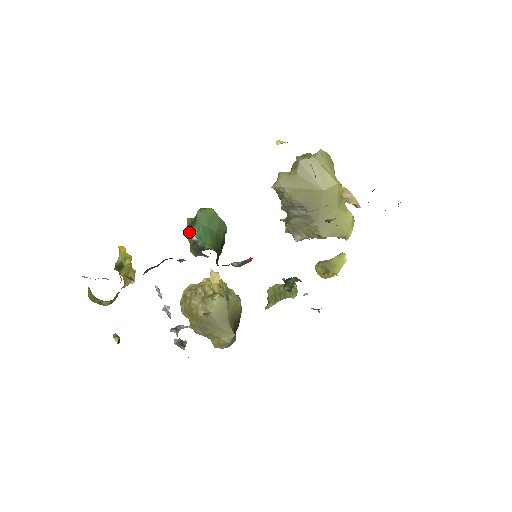
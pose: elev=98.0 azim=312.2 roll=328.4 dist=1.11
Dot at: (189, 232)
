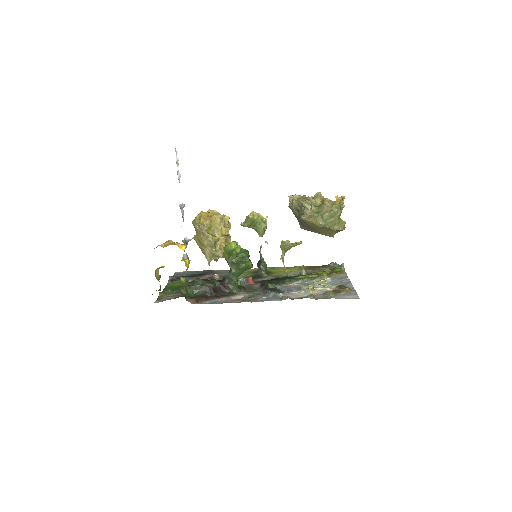
Dot at: (230, 265)
